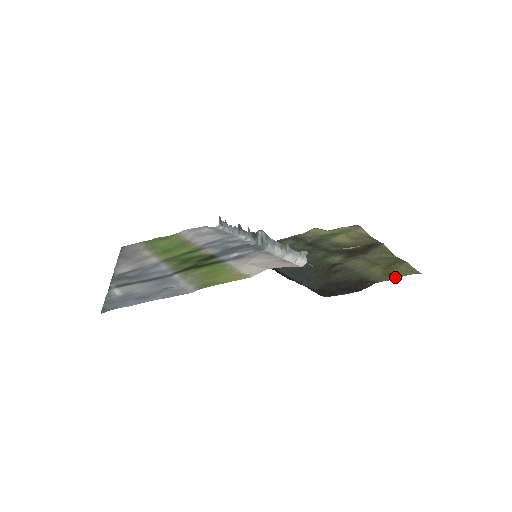
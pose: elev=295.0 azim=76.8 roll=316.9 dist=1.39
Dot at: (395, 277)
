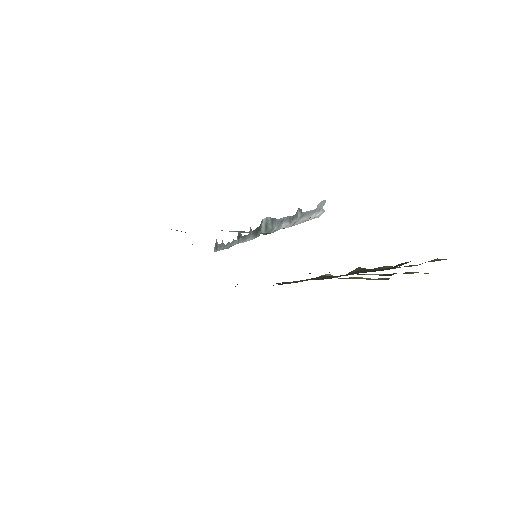
Dot at: (436, 260)
